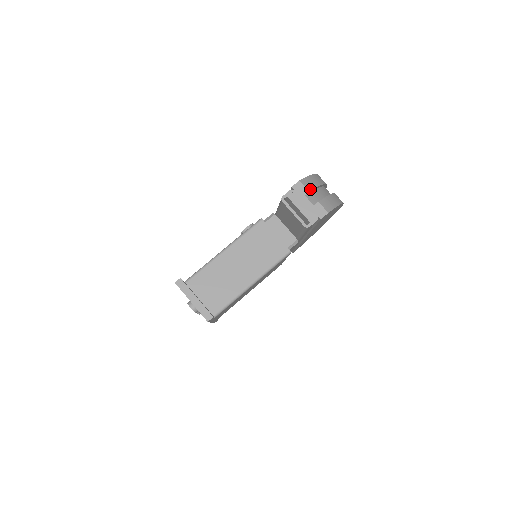
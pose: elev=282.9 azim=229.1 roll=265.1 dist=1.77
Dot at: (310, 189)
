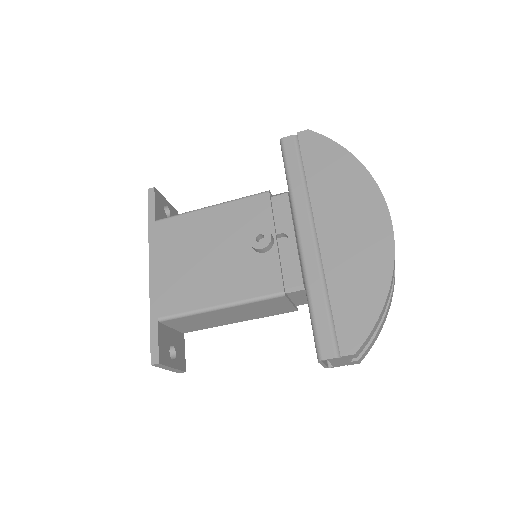
Dot at: occluded
